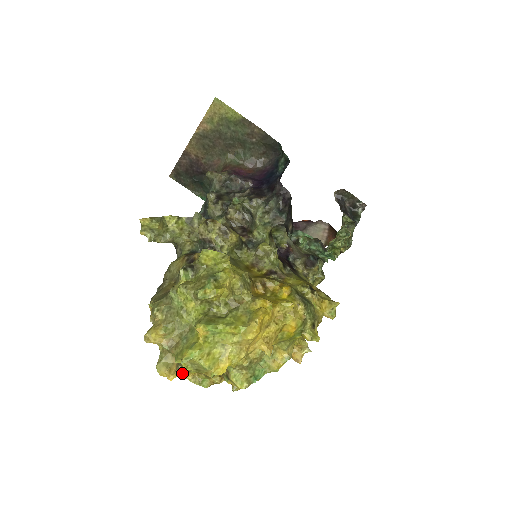
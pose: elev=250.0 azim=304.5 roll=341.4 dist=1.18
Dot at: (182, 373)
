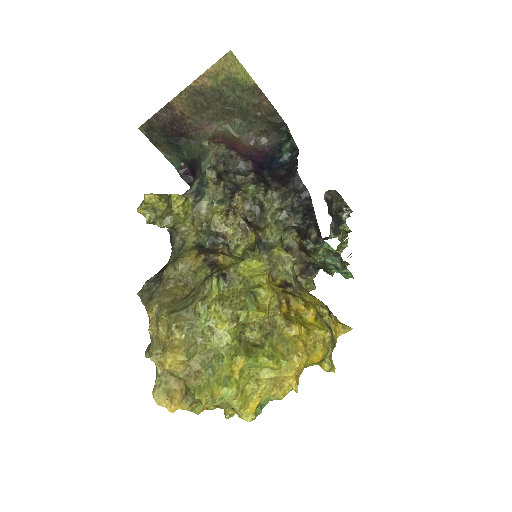
Dot at: (190, 405)
